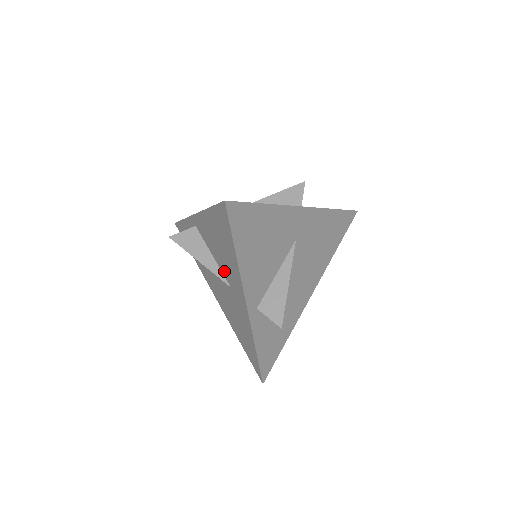
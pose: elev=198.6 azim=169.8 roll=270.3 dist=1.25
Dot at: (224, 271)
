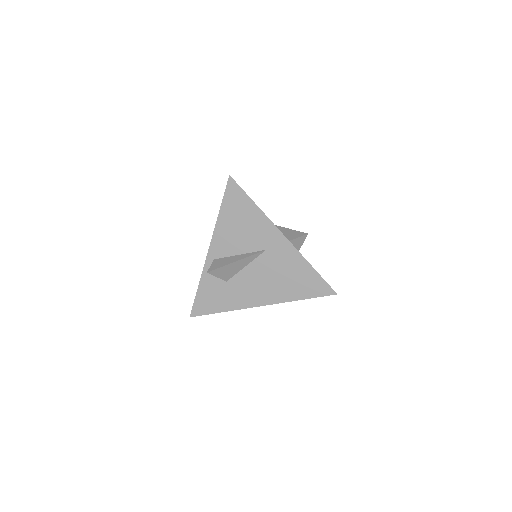
Dot at: (254, 245)
